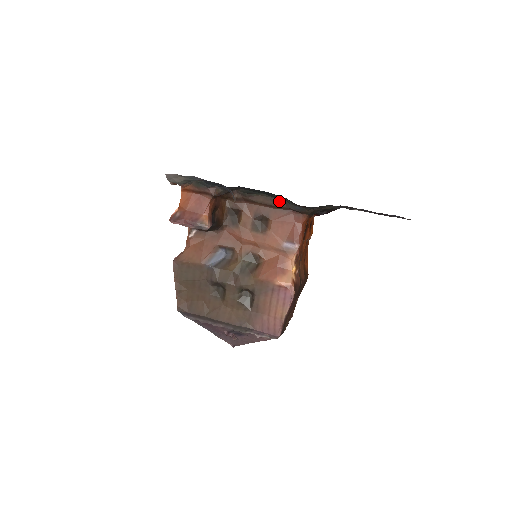
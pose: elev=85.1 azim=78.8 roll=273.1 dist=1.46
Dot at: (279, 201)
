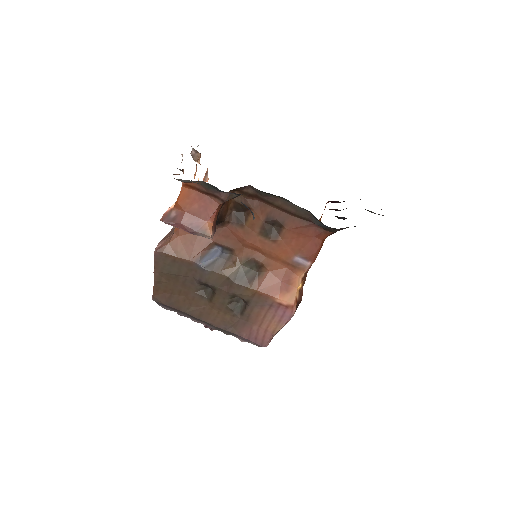
Dot at: (302, 210)
